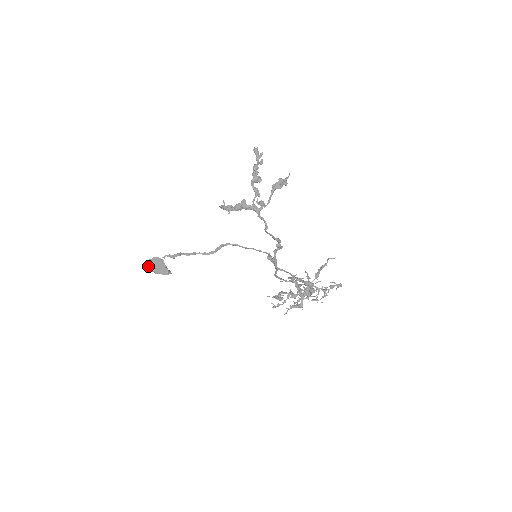
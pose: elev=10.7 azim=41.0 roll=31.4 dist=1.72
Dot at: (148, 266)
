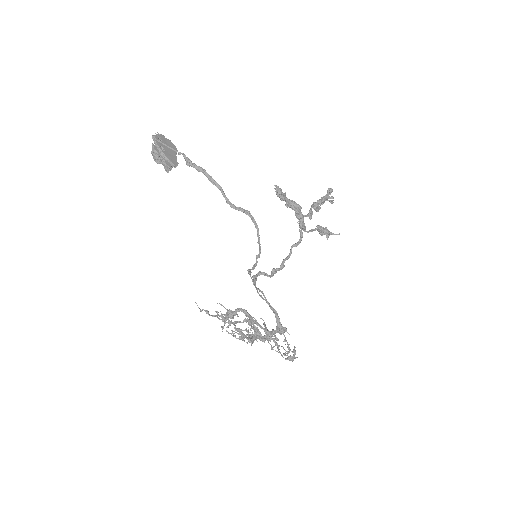
Dot at: (157, 137)
